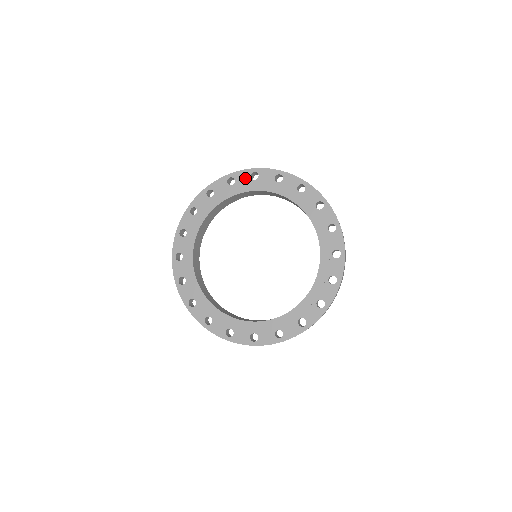
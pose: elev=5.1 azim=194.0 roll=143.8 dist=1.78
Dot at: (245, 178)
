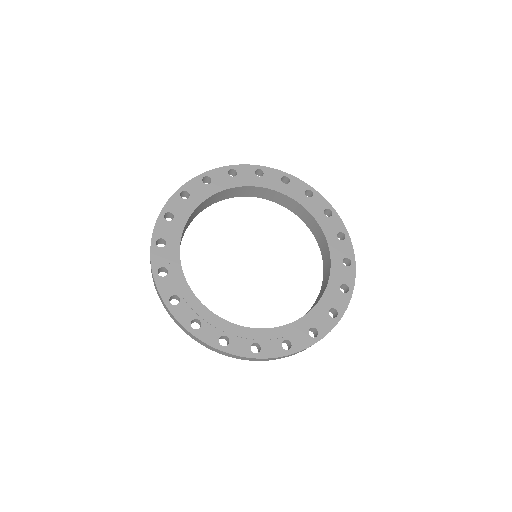
Dot at: (178, 203)
